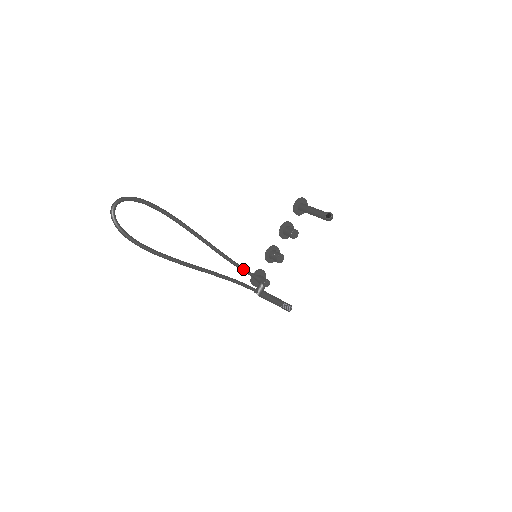
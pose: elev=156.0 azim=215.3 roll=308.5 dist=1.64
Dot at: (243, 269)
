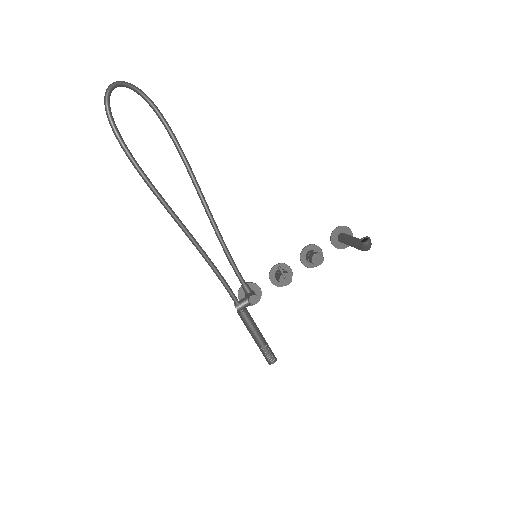
Dot at: (233, 264)
